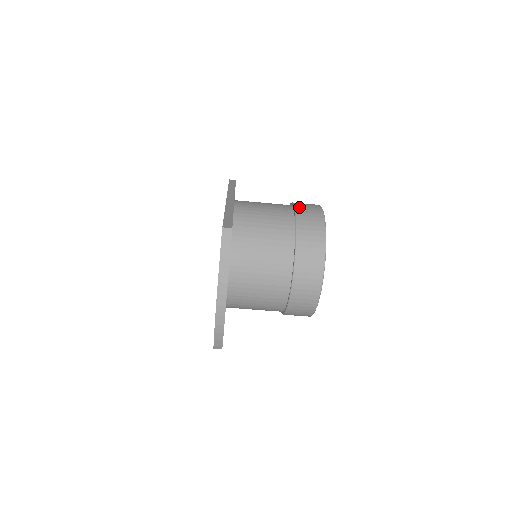
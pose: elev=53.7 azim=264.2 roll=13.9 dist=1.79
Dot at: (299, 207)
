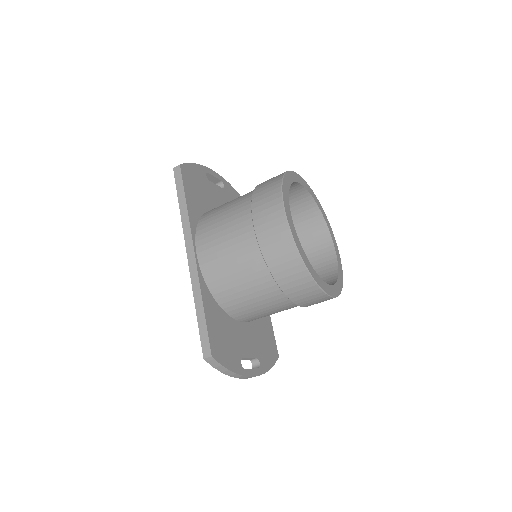
Dot at: (261, 234)
